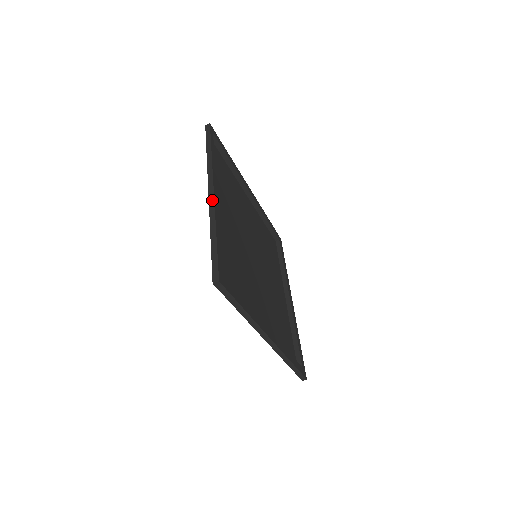
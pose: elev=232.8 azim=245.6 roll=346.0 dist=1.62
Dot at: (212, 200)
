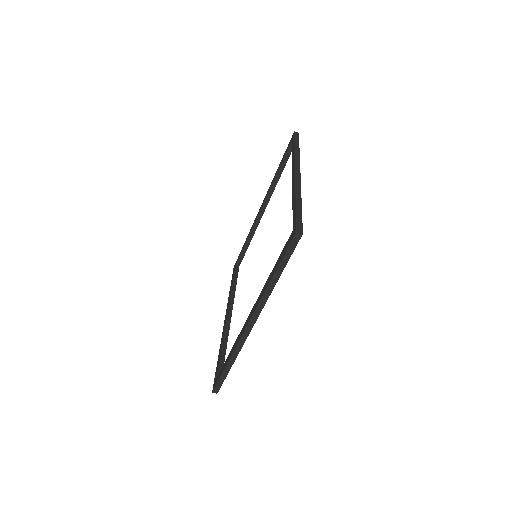
Dot at: (299, 179)
